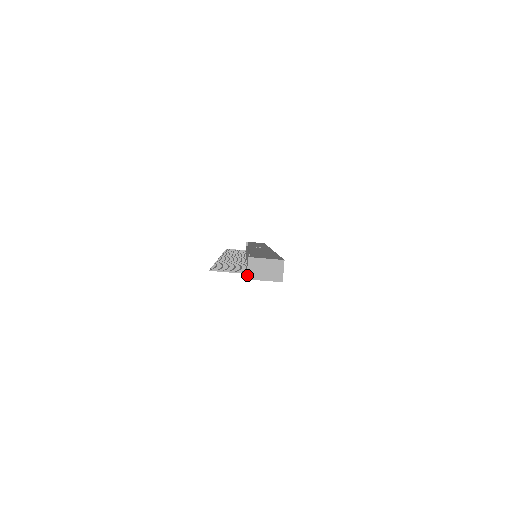
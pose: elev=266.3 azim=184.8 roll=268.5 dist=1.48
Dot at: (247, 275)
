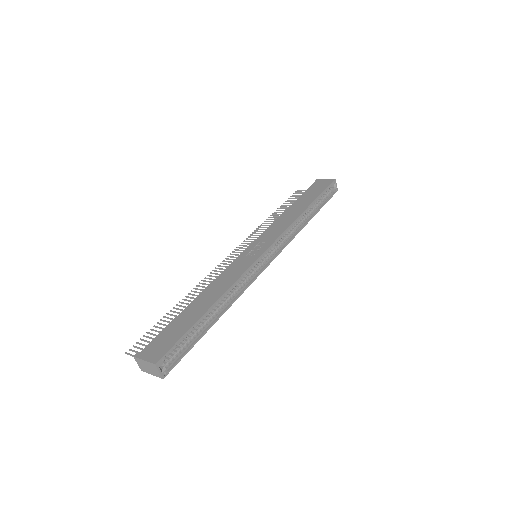
Dot at: (140, 368)
